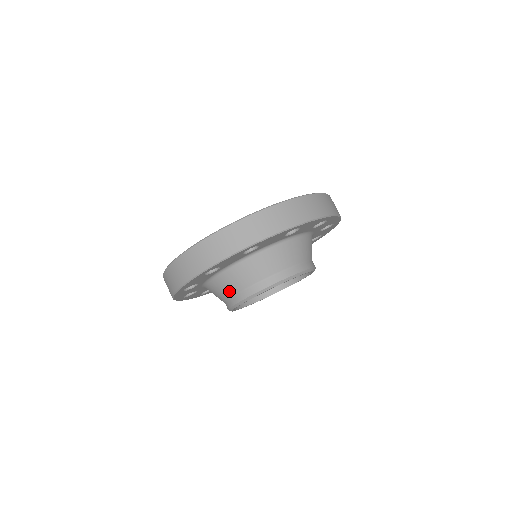
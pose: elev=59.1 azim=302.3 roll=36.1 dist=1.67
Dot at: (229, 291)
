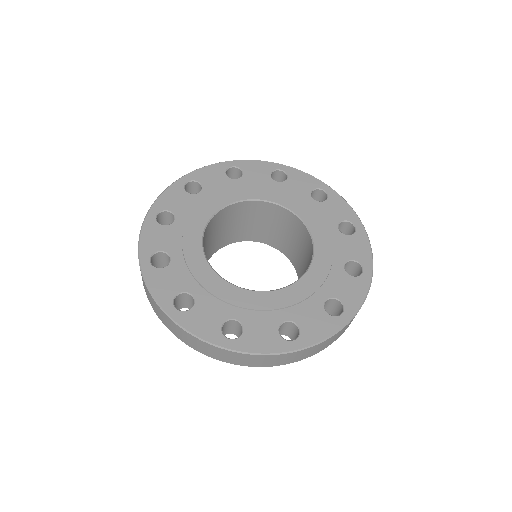
Dot at: occluded
